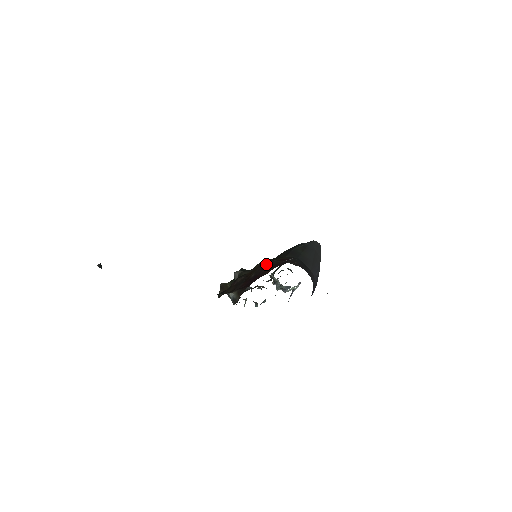
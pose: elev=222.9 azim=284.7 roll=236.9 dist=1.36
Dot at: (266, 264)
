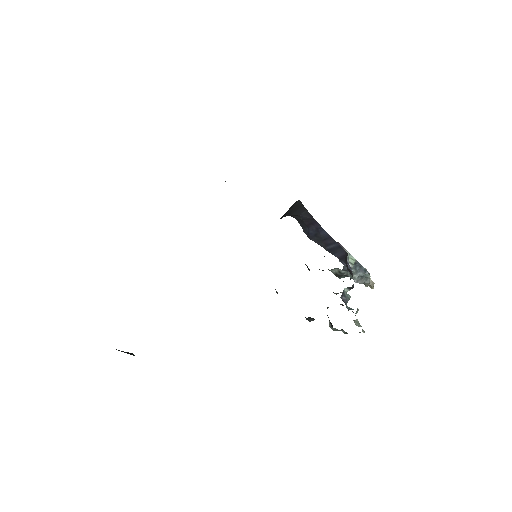
Dot at: occluded
